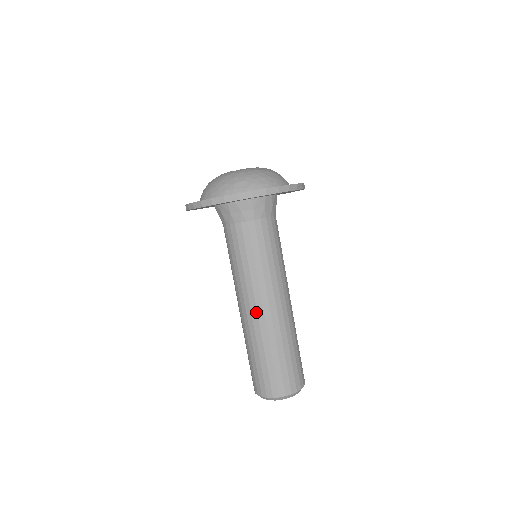
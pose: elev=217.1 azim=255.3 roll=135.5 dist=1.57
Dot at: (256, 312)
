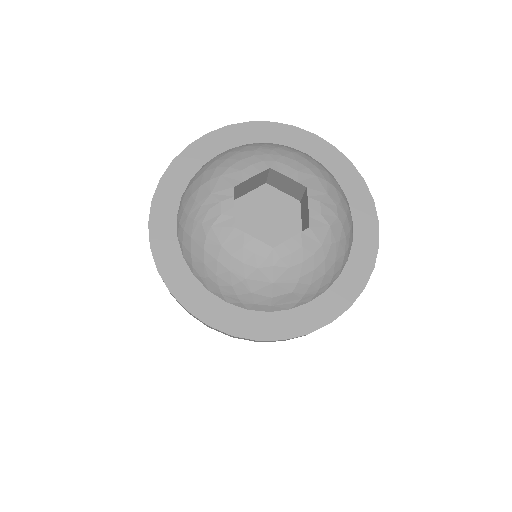
Dot at: occluded
